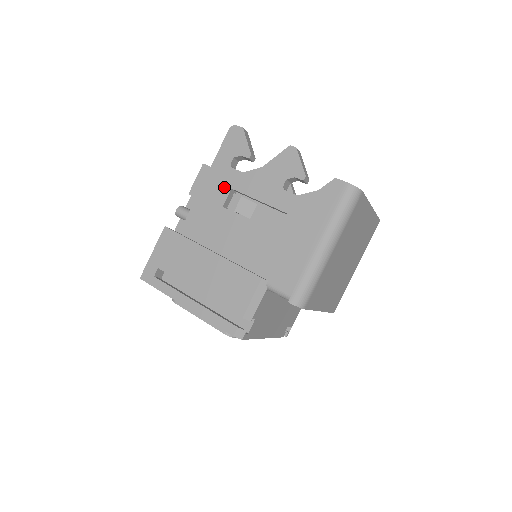
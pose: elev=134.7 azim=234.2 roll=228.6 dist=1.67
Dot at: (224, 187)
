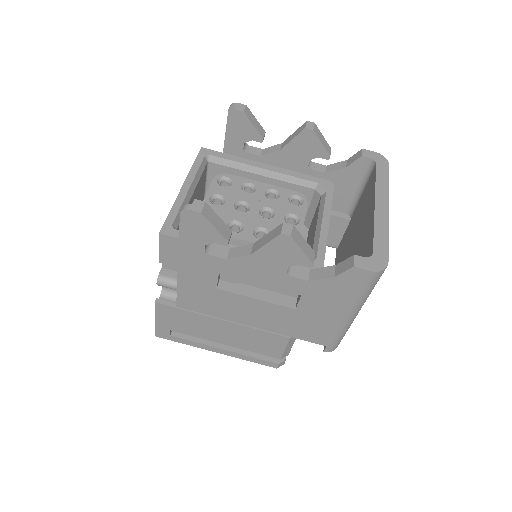
Dot at: (208, 273)
